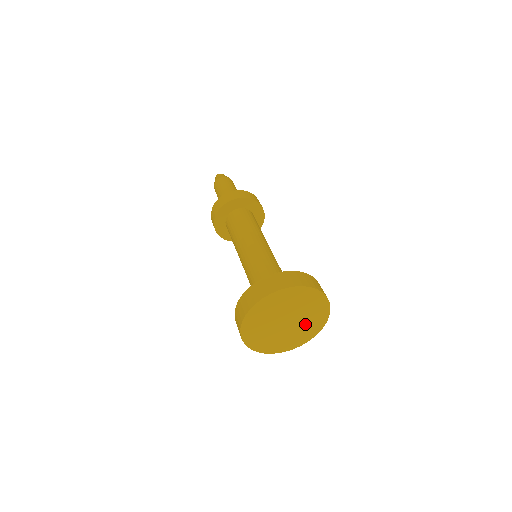
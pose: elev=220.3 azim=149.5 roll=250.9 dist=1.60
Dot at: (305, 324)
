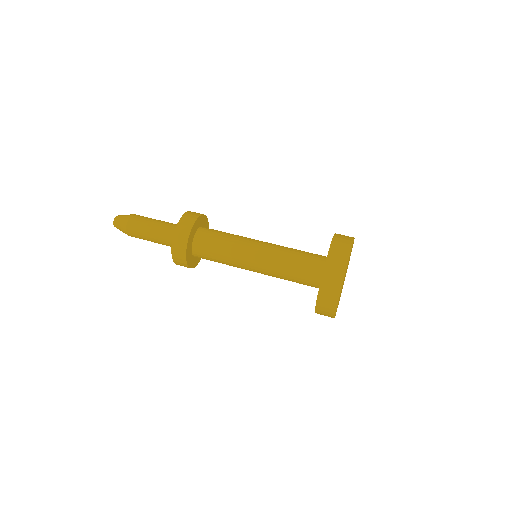
Dot at: occluded
